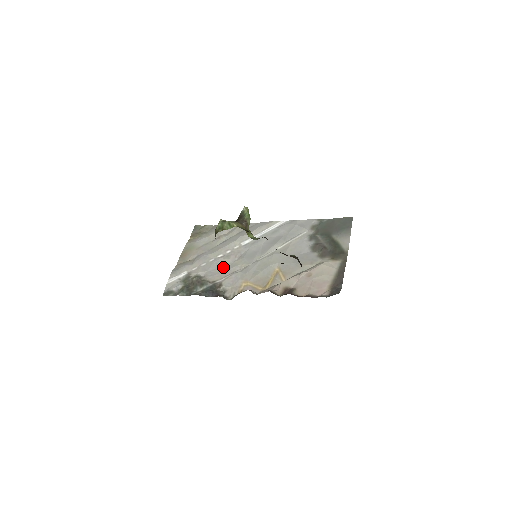
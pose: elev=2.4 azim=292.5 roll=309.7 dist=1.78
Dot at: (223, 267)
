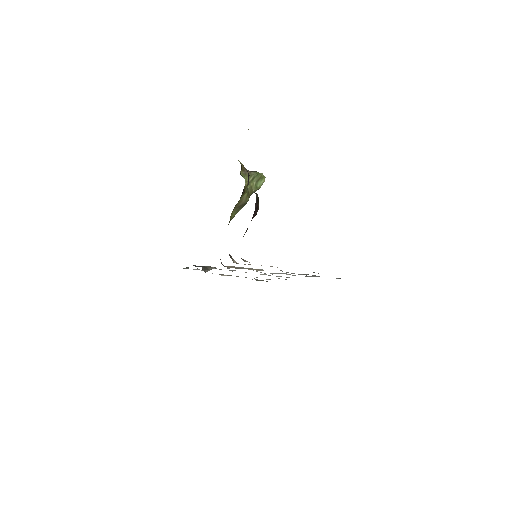
Dot at: occluded
